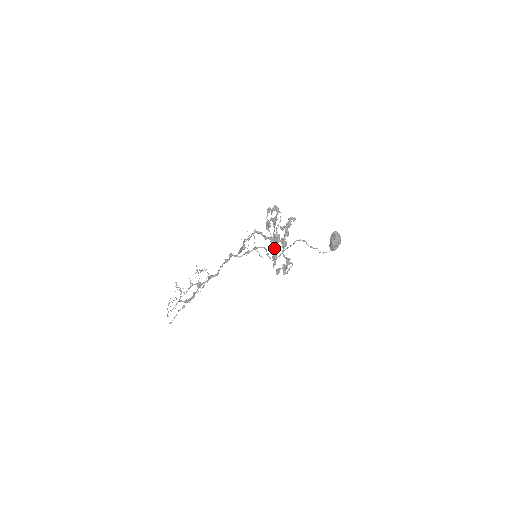
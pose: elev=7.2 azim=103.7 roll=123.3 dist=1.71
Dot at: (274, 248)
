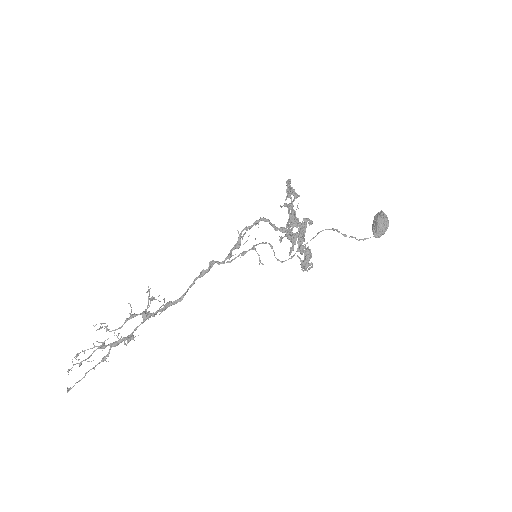
Dot at: (292, 229)
